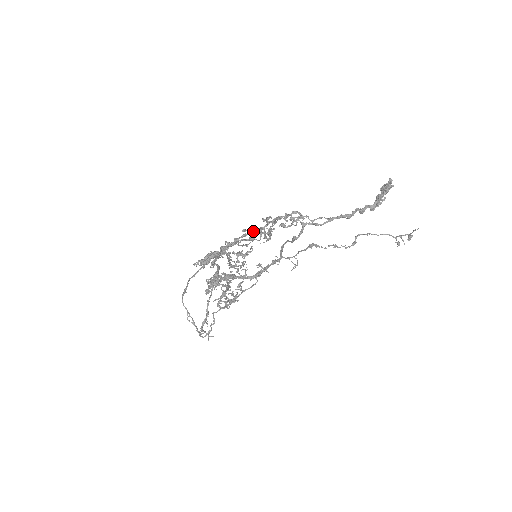
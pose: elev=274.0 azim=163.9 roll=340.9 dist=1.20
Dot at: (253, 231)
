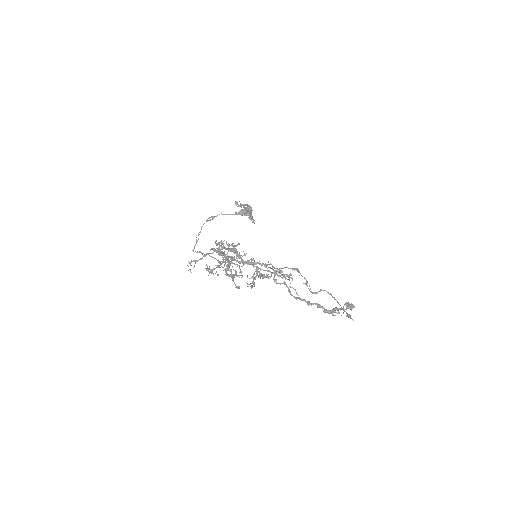
Dot at: (254, 266)
